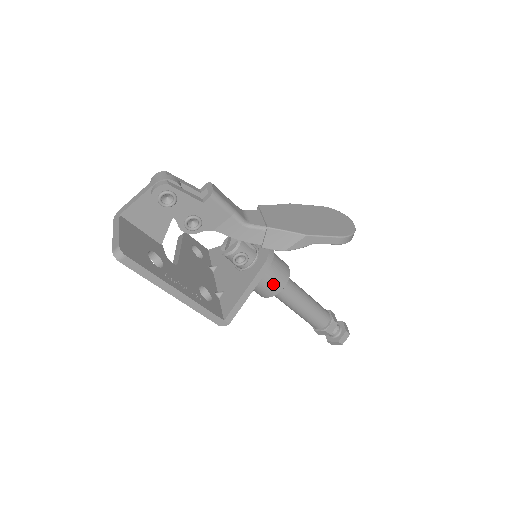
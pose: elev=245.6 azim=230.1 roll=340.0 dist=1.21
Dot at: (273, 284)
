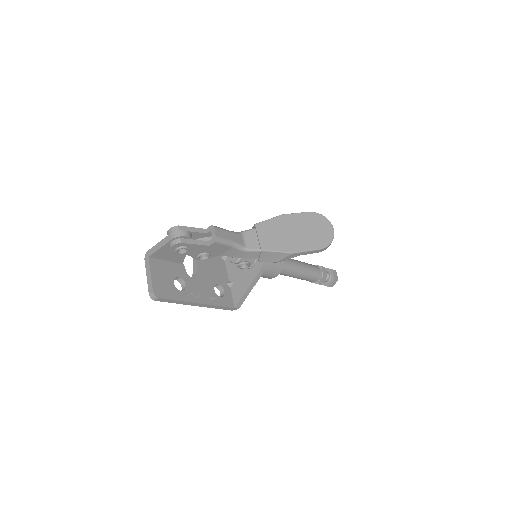
Dot at: (271, 274)
